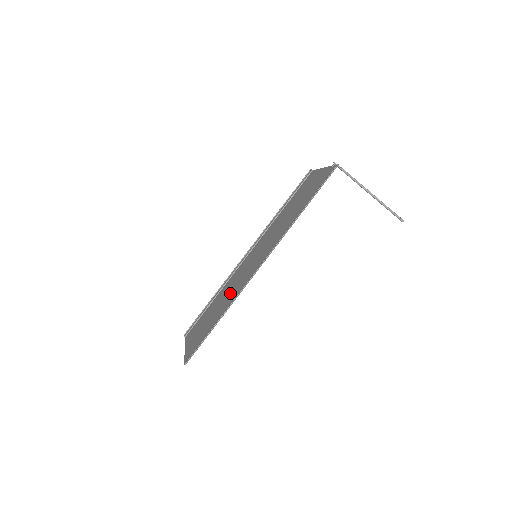
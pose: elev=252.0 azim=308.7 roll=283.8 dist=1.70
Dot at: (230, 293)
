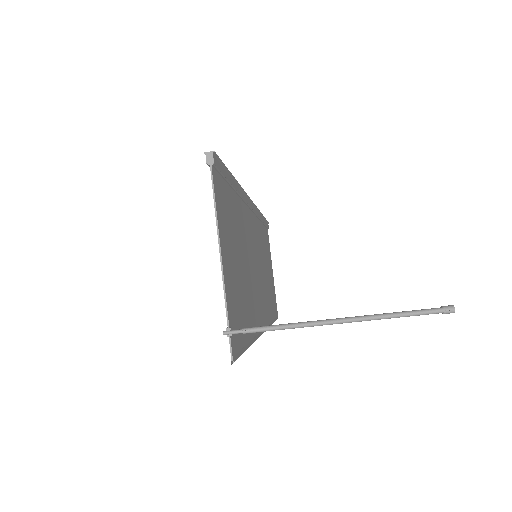
Dot at: occluded
